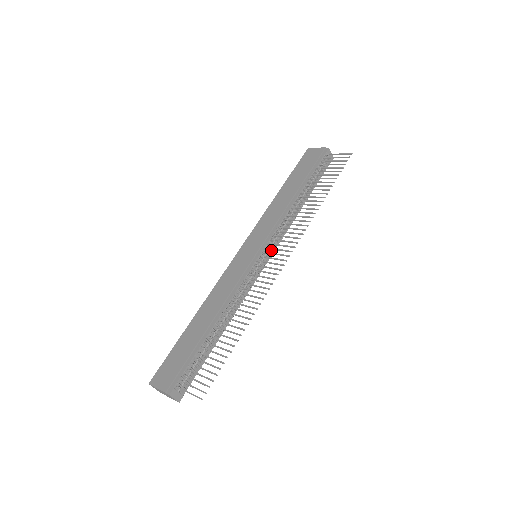
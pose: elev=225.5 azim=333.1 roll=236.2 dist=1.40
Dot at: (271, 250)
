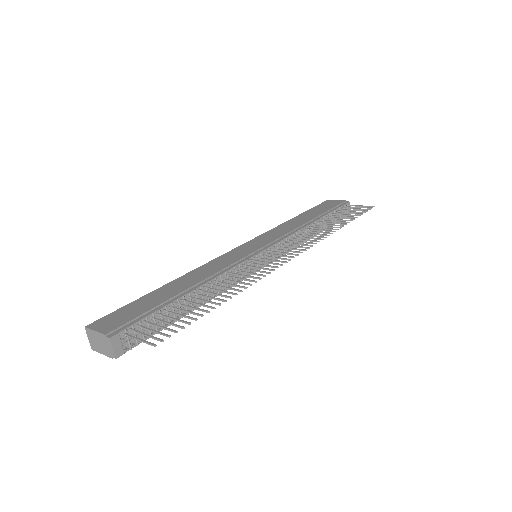
Dot at: (274, 256)
